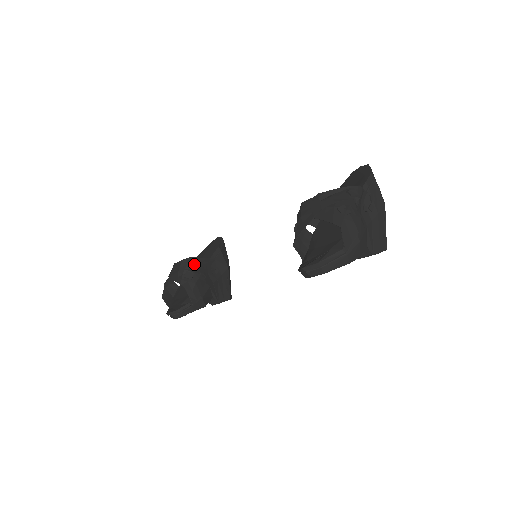
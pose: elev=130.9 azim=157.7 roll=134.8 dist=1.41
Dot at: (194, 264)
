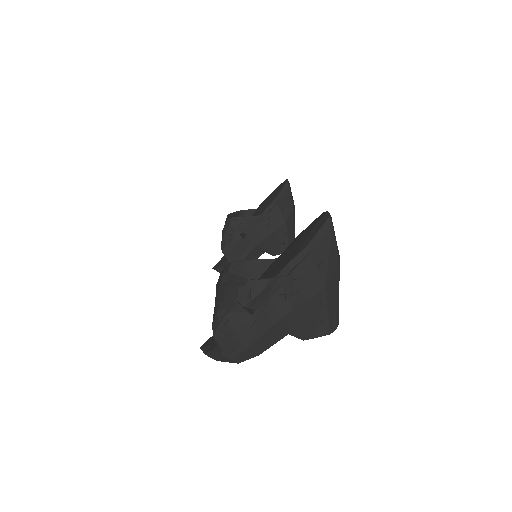
Dot at: (235, 226)
